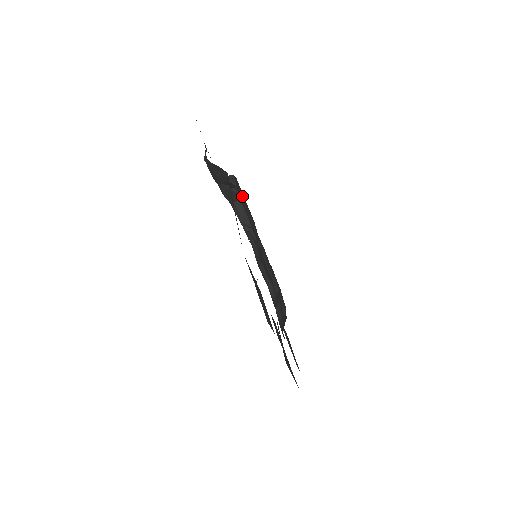
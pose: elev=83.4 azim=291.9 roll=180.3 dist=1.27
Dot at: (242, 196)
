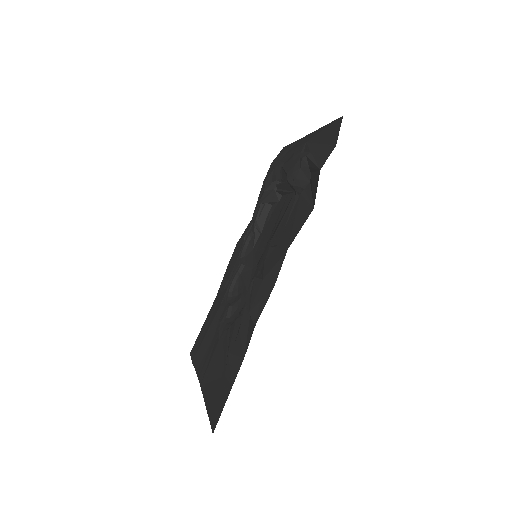
Dot at: occluded
